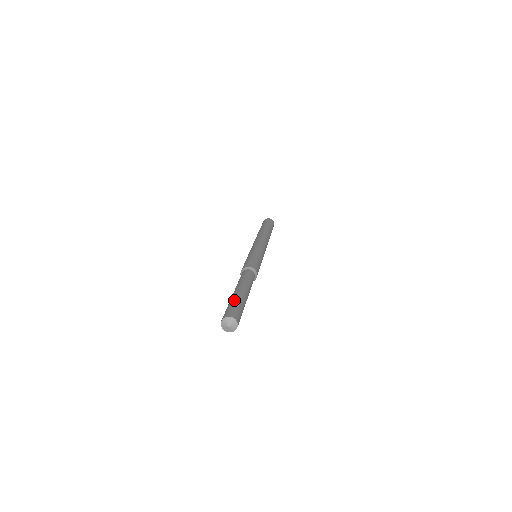
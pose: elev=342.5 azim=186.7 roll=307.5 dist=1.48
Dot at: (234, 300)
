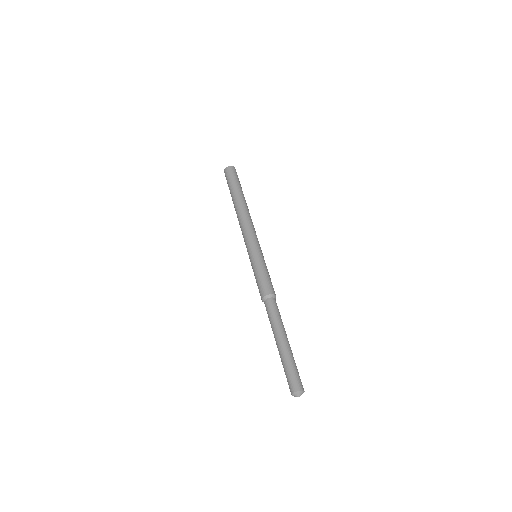
Dot at: (284, 364)
